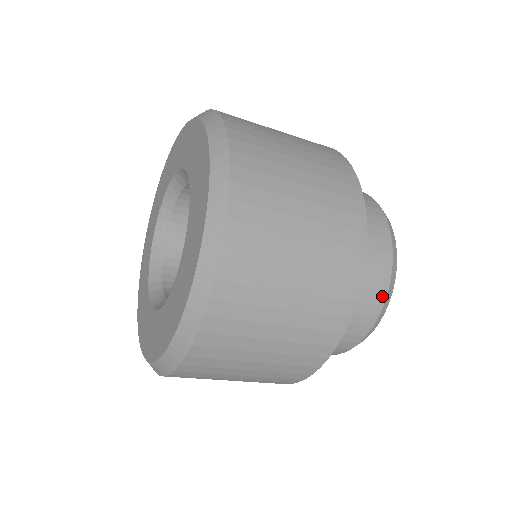
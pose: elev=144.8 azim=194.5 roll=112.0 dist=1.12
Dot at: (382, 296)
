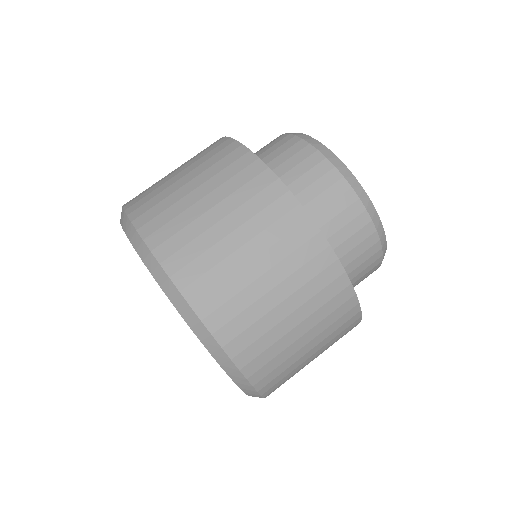
Dot at: (378, 265)
